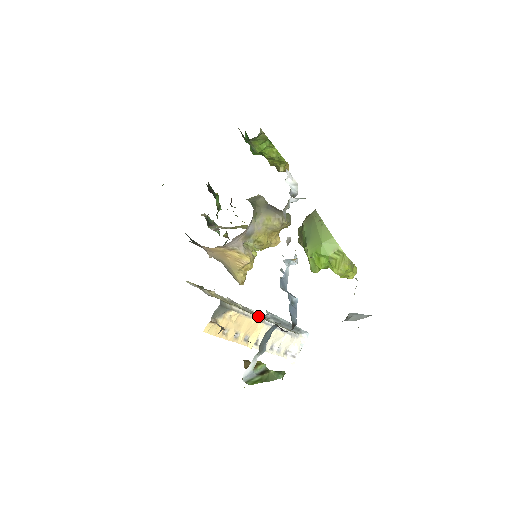
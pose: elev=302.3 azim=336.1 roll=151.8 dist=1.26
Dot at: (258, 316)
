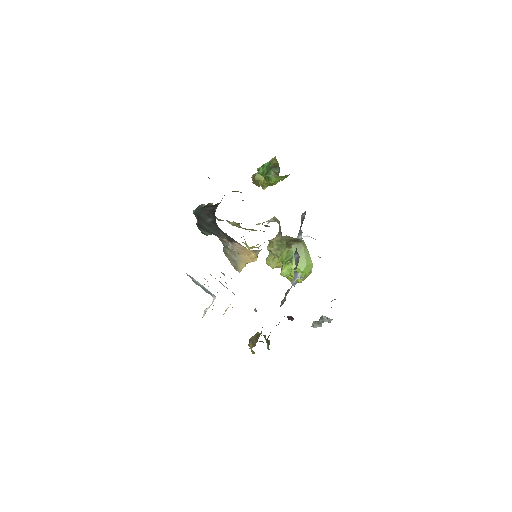
Dot at: (233, 293)
